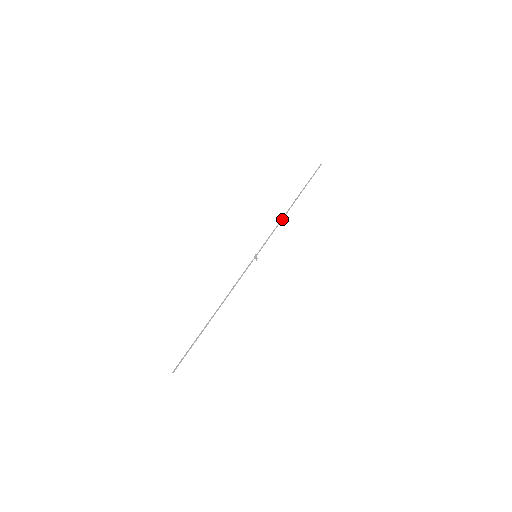
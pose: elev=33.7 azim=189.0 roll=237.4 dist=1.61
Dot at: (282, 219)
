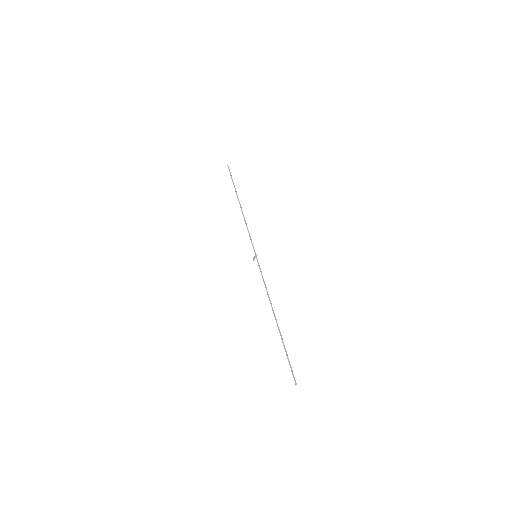
Dot at: occluded
